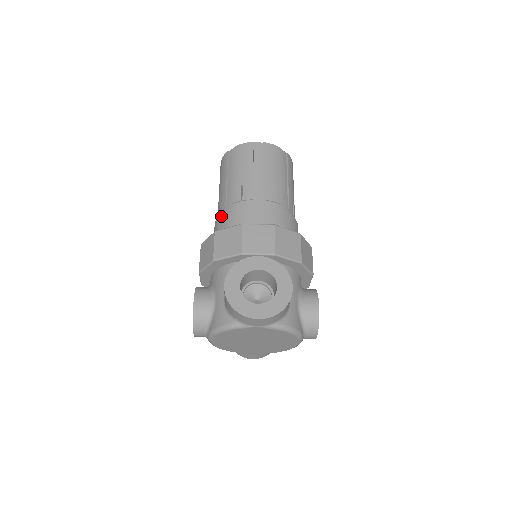
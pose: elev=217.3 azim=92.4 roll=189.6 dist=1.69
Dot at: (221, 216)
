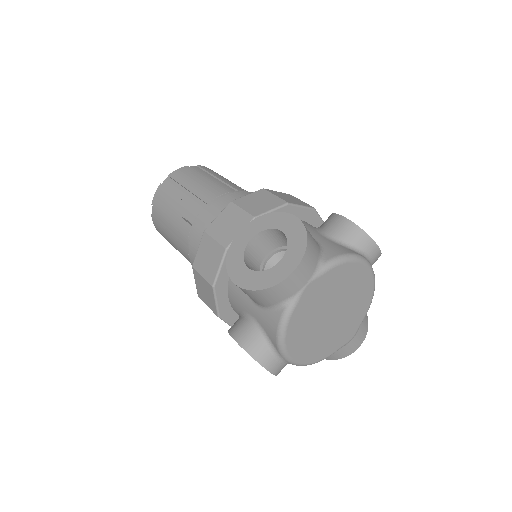
Dot at: (190, 257)
